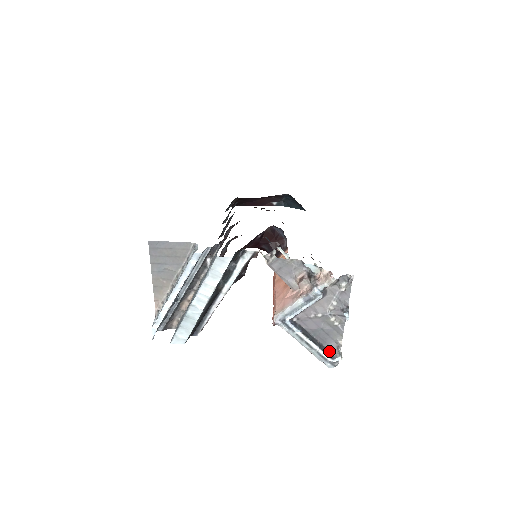
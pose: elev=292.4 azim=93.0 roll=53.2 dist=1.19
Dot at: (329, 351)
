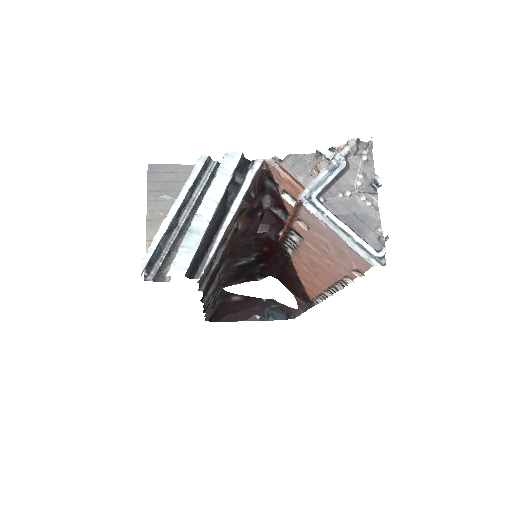
Dot at: (370, 246)
